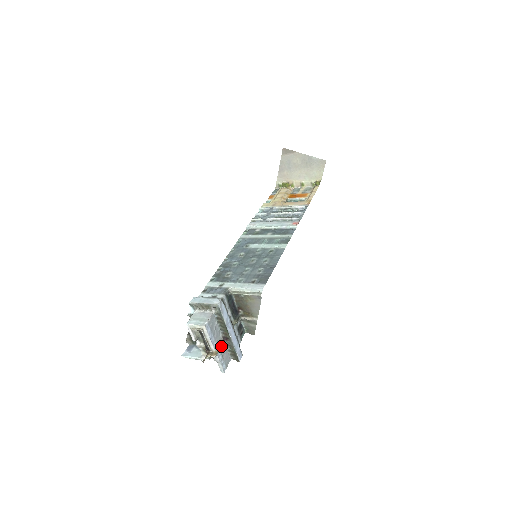
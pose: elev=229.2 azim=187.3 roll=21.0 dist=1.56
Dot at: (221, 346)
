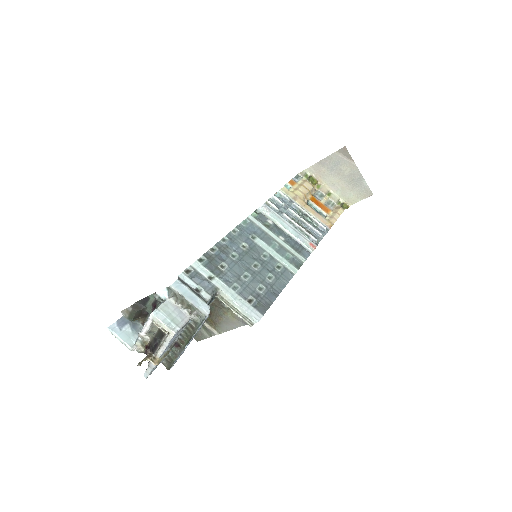
Dot at: (168, 353)
